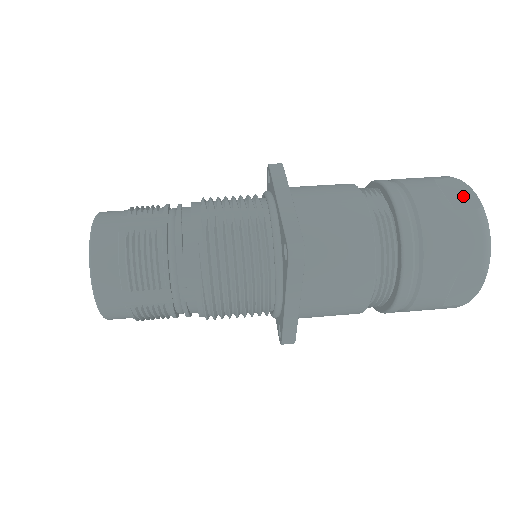
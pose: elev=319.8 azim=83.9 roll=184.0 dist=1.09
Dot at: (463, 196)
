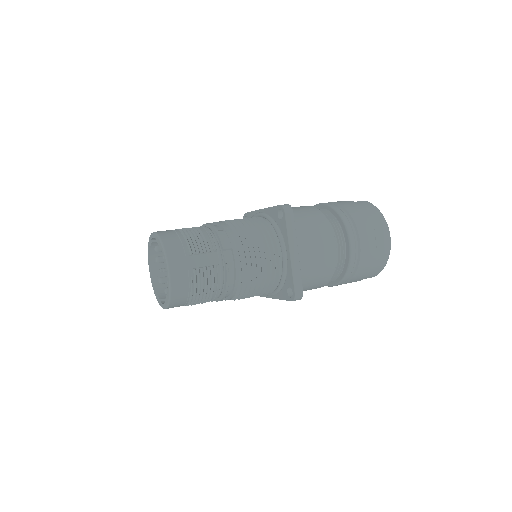
Dot at: occluded
